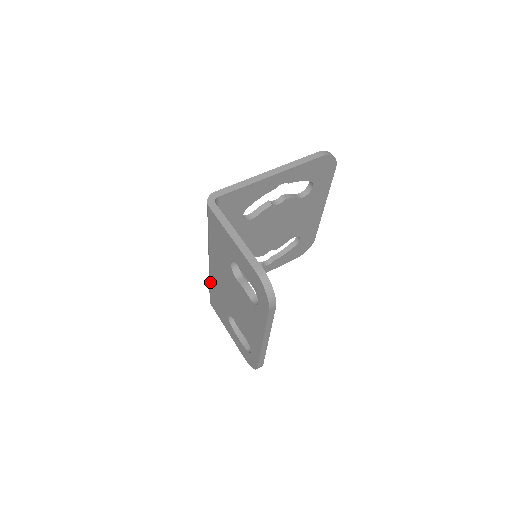
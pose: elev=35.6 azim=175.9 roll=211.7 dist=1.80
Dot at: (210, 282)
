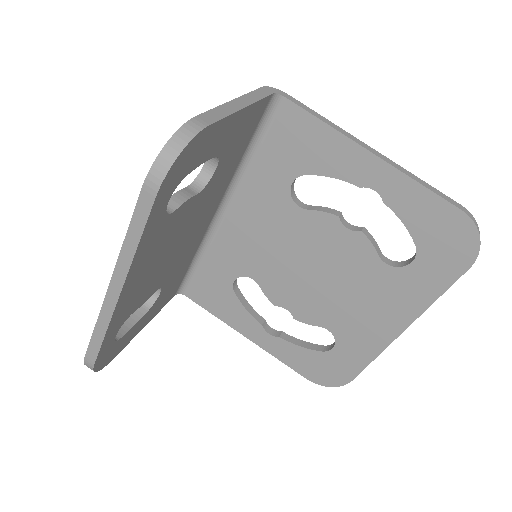
Dot at: occluded
